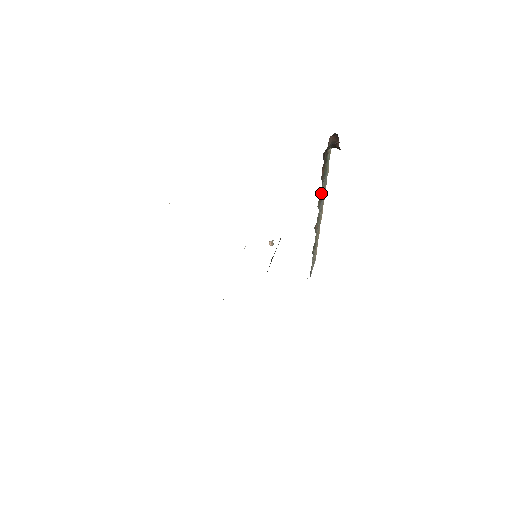
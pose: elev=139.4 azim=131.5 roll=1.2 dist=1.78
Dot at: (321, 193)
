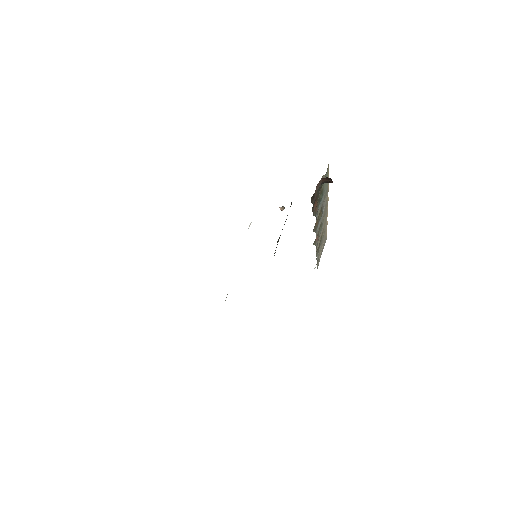
Dot at: (316, 220)
